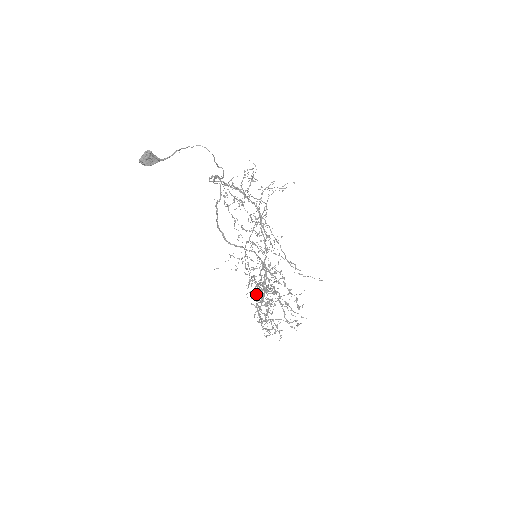
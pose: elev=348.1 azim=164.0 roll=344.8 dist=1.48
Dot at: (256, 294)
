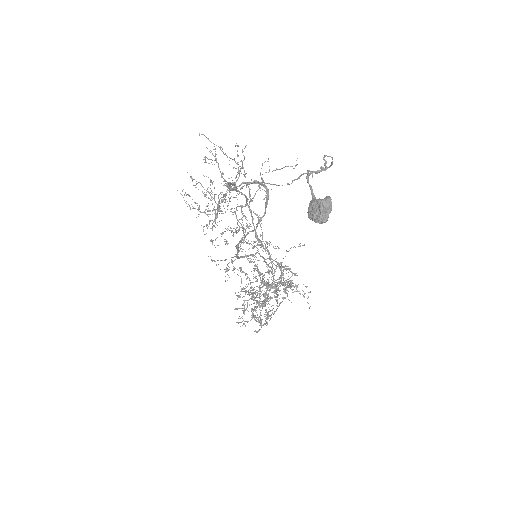
Dot at: occluded
